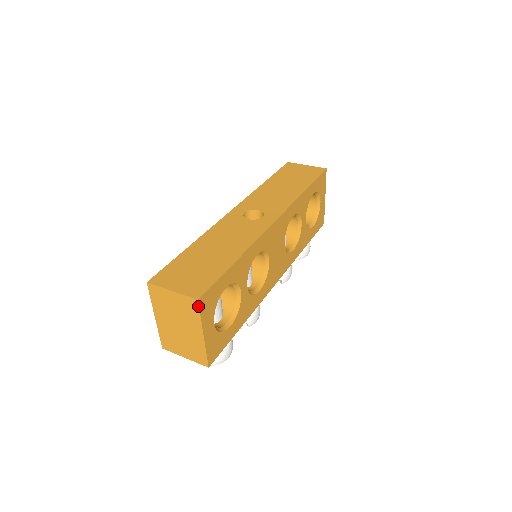
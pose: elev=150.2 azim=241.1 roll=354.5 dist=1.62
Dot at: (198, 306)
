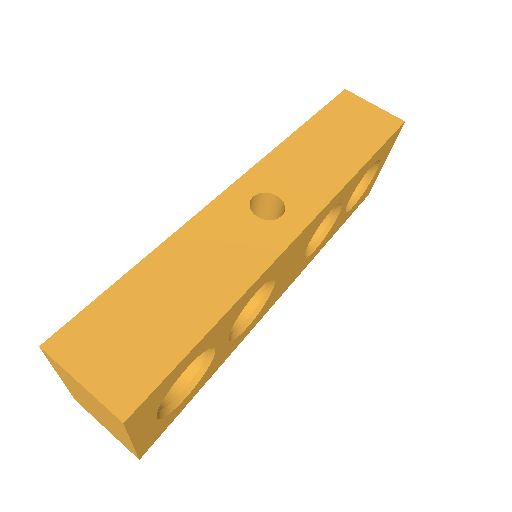
Dot at: (123, 426)
